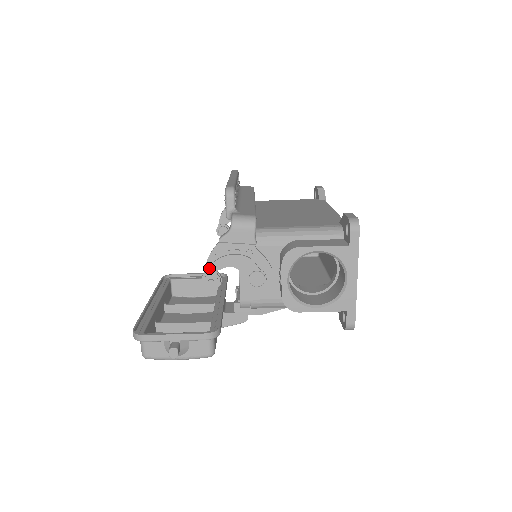
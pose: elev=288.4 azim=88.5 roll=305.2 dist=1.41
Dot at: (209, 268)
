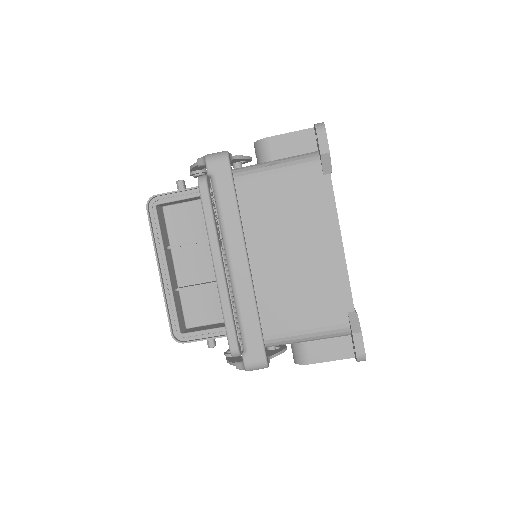
Dot at: occluded
